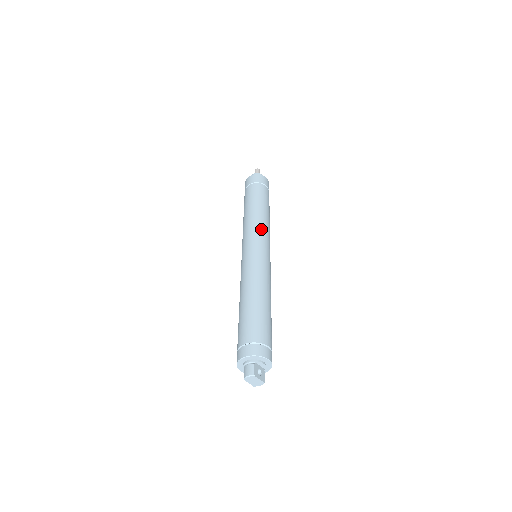
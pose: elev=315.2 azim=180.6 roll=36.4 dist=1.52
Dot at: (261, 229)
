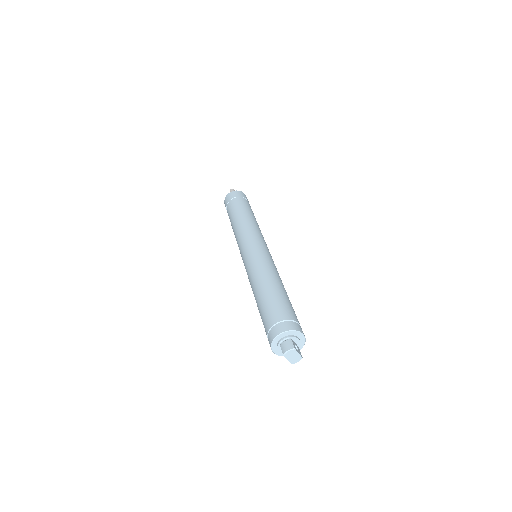
Dot at: (257, 232)
